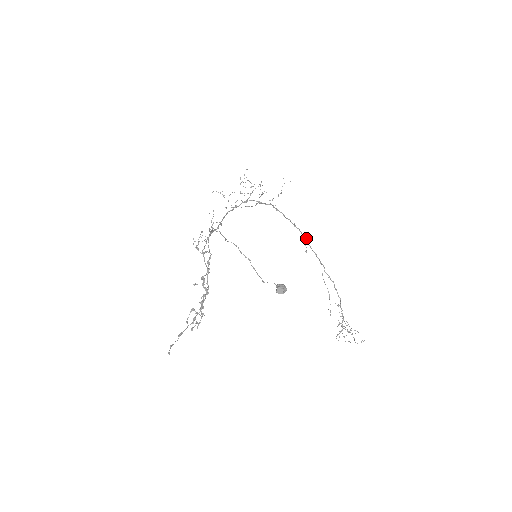
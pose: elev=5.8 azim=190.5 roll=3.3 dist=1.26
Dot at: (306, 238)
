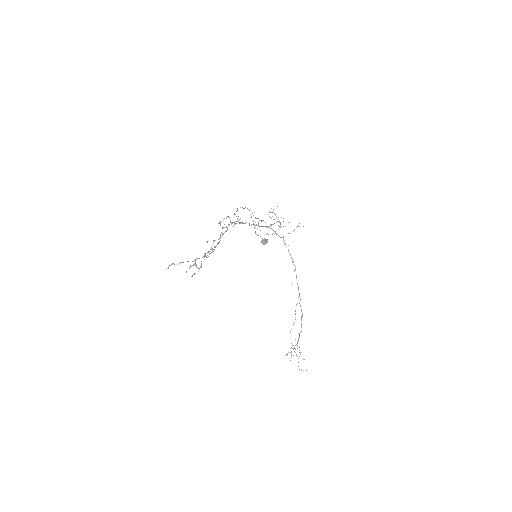
Dot at: occluded
